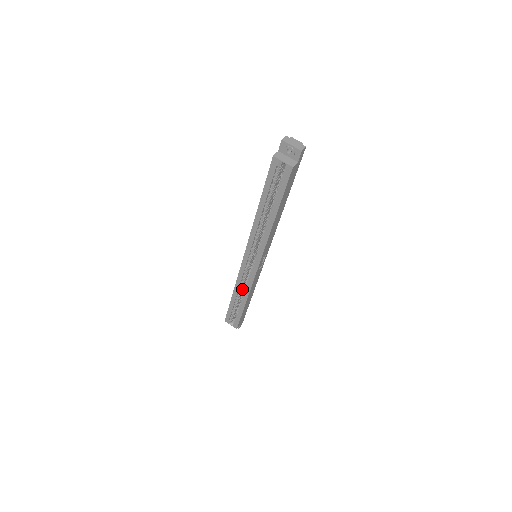
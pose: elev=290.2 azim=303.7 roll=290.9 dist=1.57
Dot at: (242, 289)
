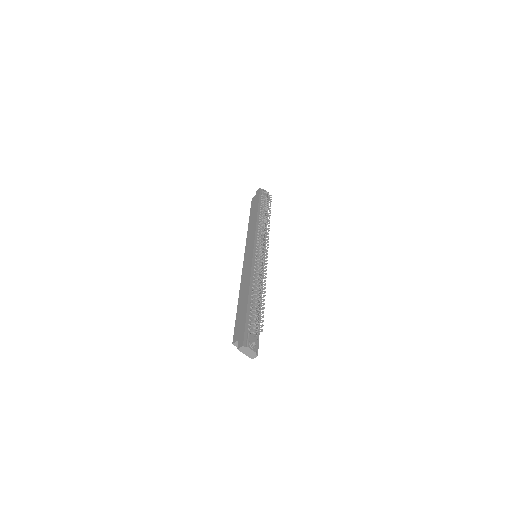
Dot at: occluded
